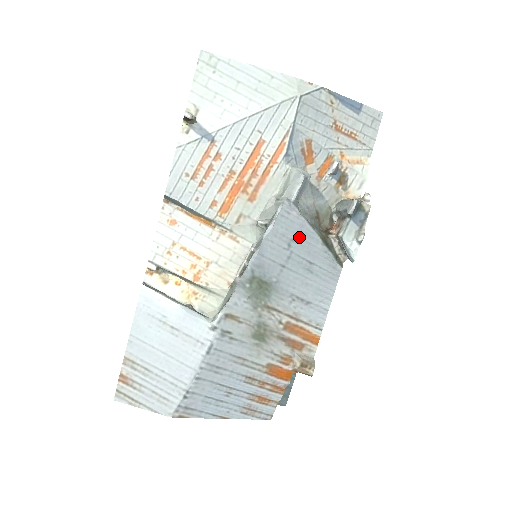
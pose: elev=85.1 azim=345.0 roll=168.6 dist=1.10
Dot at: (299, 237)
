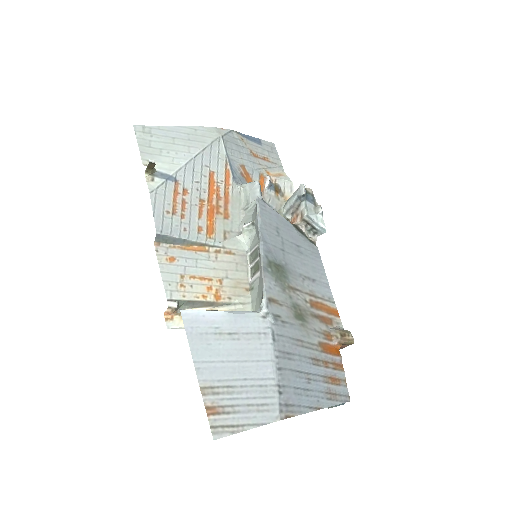
Dot at: (280, 225)
